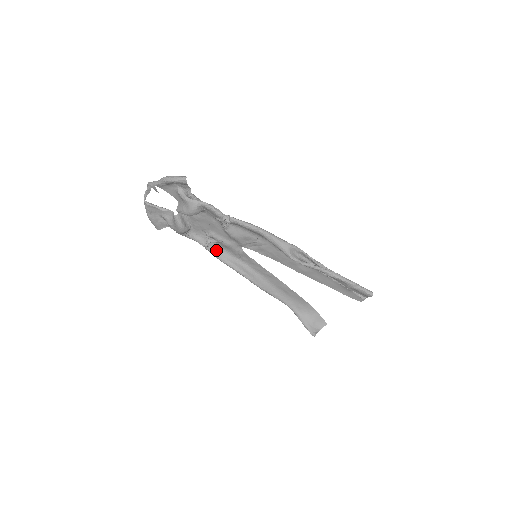
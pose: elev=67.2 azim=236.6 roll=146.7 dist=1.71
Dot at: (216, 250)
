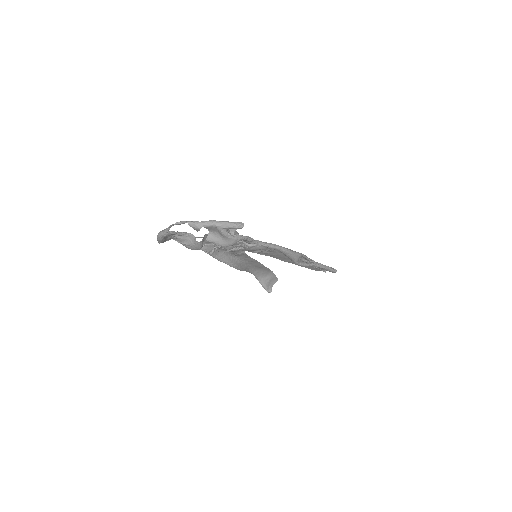
Dot at: (216, 253)
